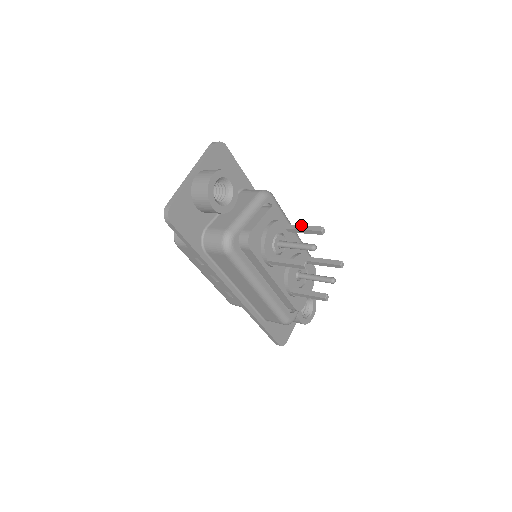
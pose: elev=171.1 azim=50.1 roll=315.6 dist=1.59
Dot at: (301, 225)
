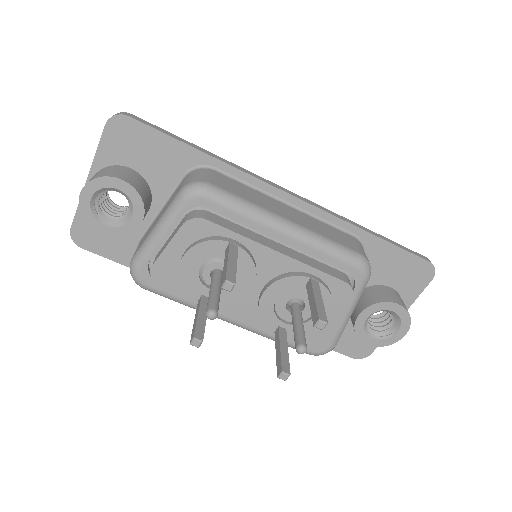
Dot at: (227, 255)
